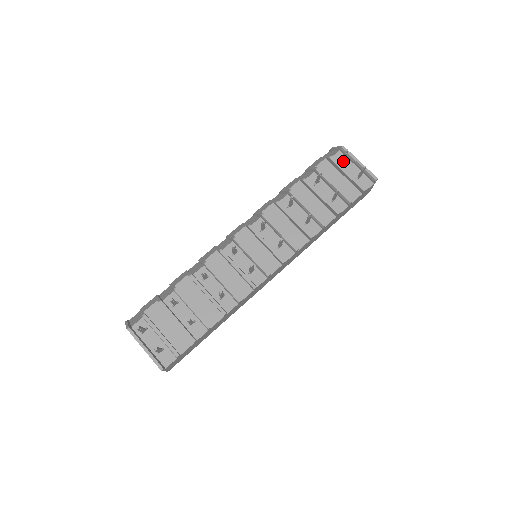
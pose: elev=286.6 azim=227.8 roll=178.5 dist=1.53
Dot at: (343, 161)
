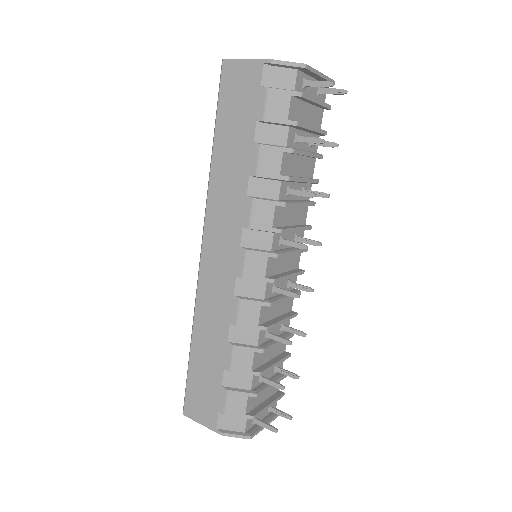
Dot at: (304, 83)
